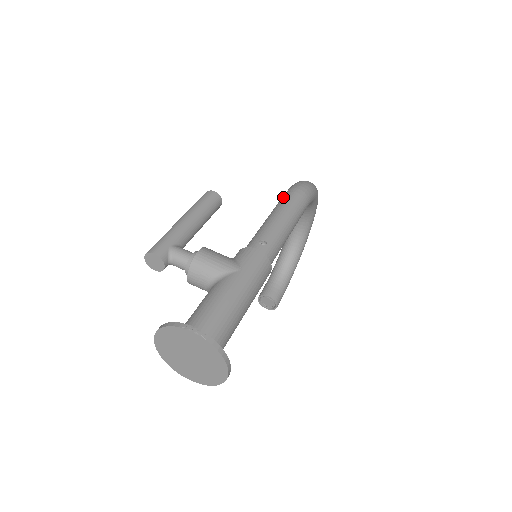
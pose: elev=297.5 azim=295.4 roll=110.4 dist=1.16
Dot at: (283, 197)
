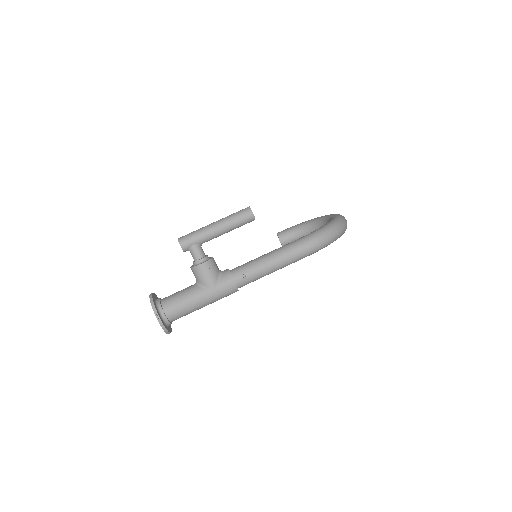
Dot at: (294, 245)
